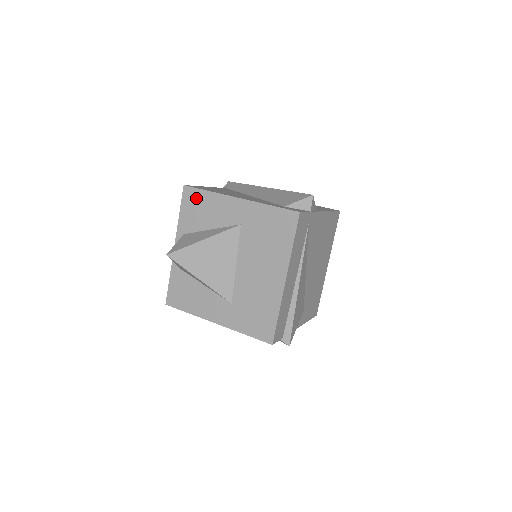
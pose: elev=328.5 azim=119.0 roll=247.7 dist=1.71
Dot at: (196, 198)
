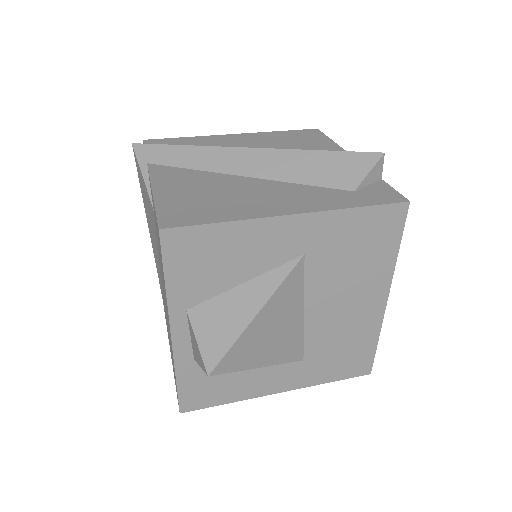
Dot at: (198, 243)
